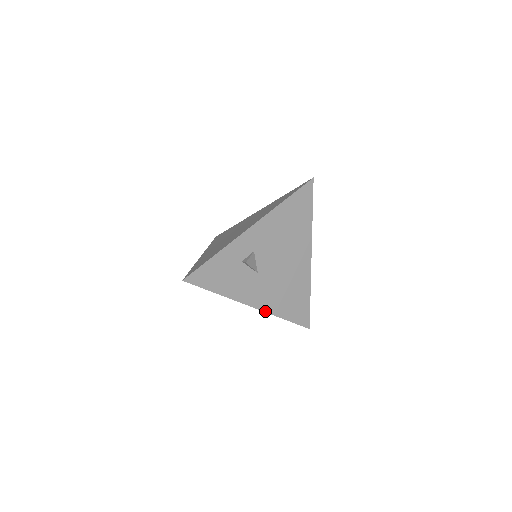
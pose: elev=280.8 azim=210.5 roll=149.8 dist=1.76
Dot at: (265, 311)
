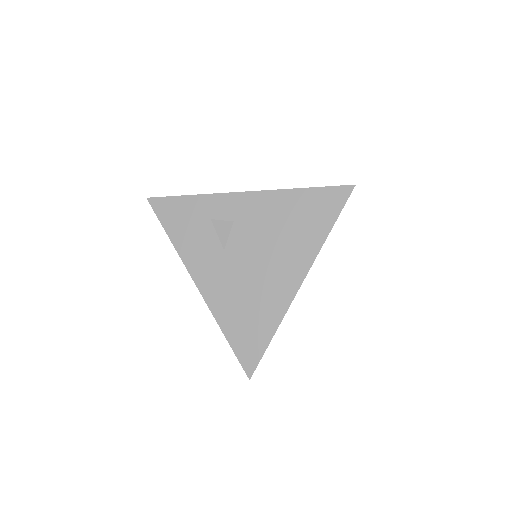
Dot at: (208, 303)
